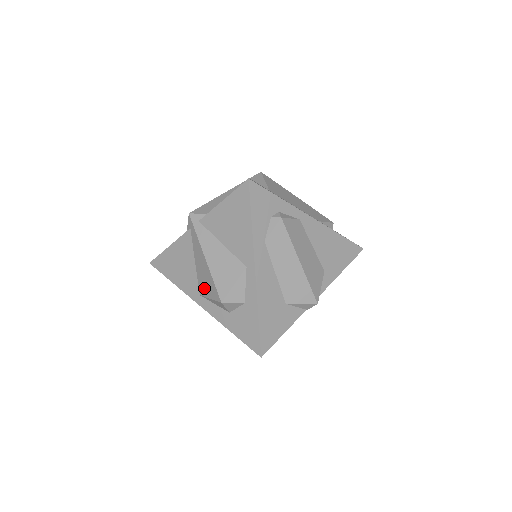
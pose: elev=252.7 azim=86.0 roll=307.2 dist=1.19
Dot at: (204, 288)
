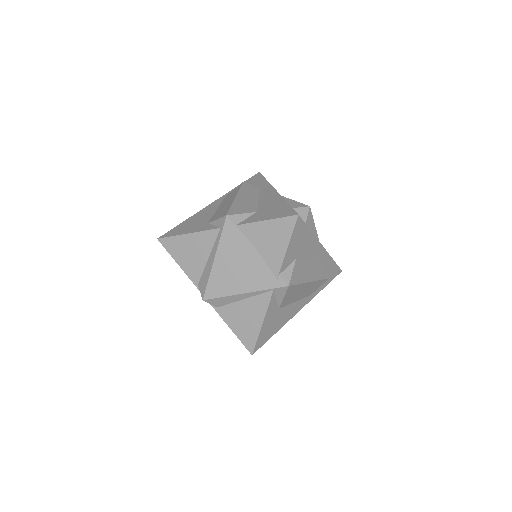
Dot at: occluded
